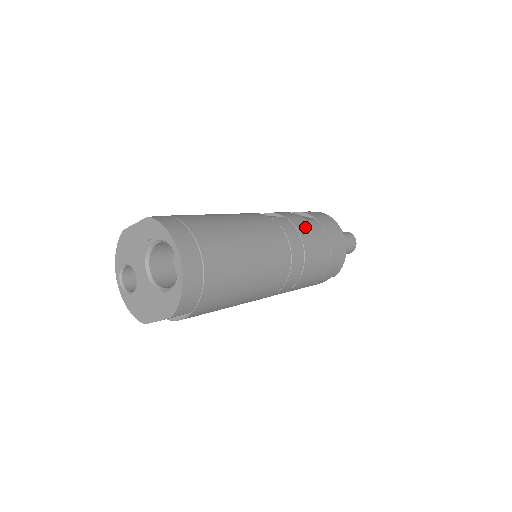
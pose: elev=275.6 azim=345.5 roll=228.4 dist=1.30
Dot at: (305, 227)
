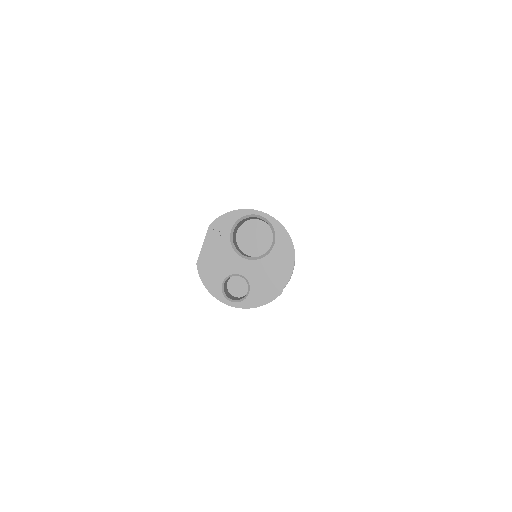
Dot at: occluded
